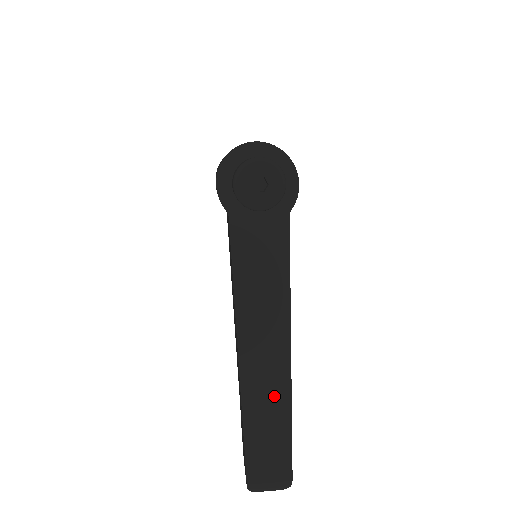
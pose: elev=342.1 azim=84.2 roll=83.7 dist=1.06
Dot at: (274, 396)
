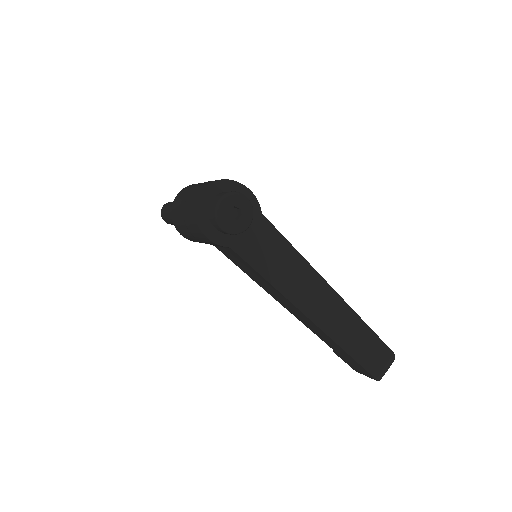
Dot at: (347, 322)
